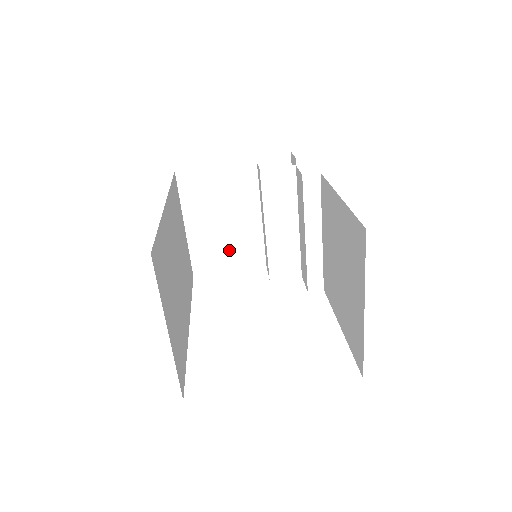
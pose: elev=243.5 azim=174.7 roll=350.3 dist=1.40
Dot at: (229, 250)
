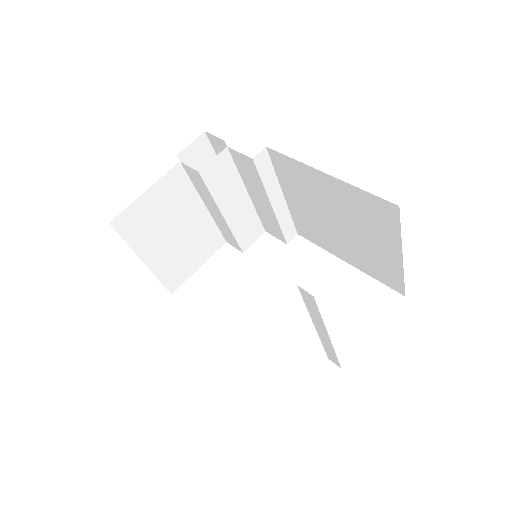
Dot at: (190, 252)
